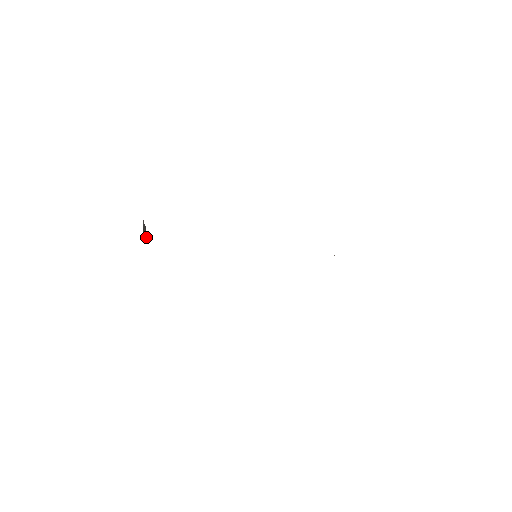
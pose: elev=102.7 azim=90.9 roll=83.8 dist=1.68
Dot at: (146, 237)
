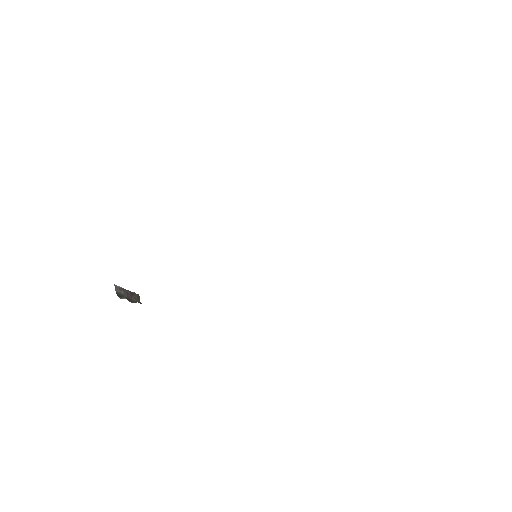
Dot at: (136, 298)
